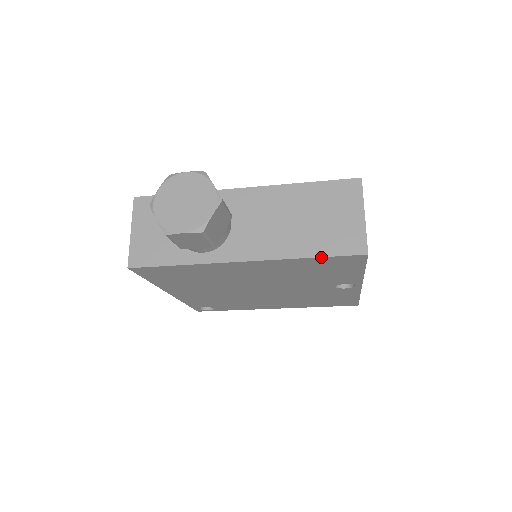
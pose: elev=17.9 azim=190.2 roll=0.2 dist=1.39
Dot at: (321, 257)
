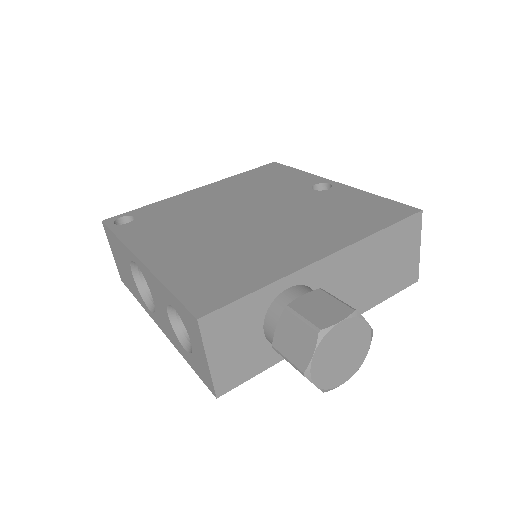
Dot at: occluded
